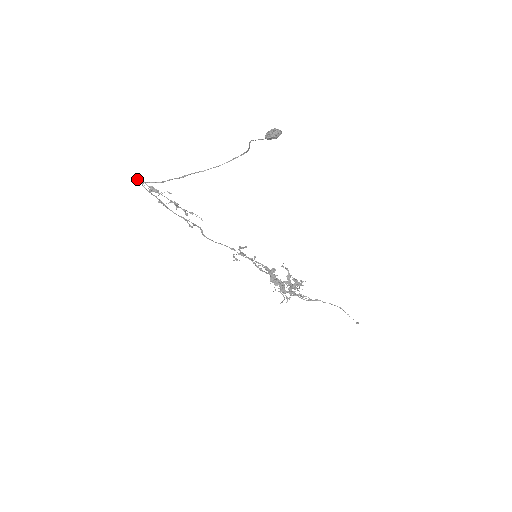
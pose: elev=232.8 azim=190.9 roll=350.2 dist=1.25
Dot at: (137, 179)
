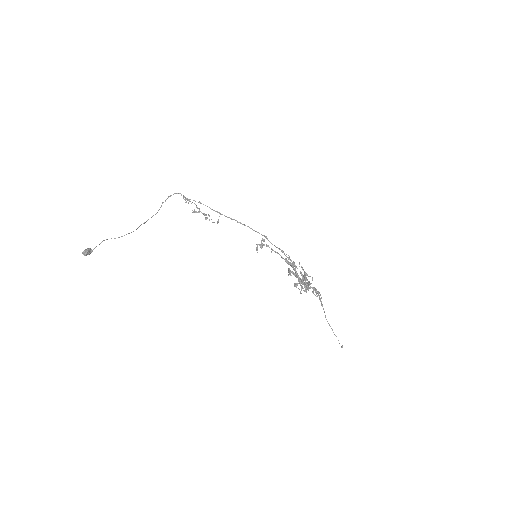
Dot at: occluded
